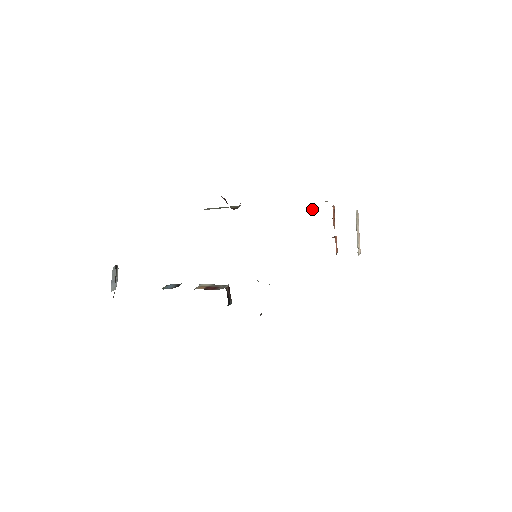
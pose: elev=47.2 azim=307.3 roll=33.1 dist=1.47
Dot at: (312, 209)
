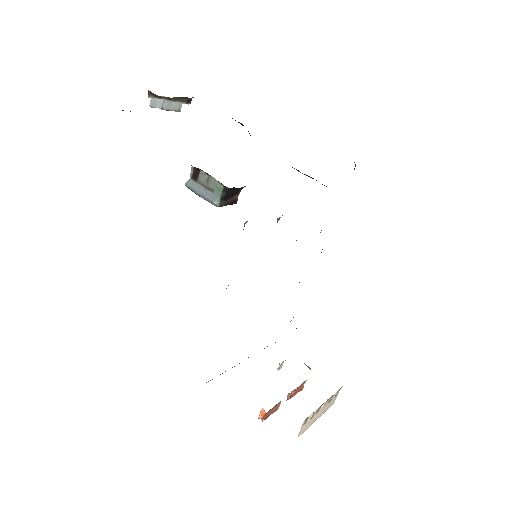
Dot at: (280, 367)
